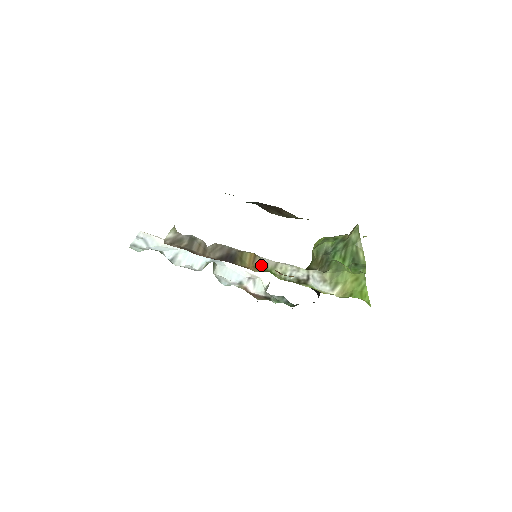
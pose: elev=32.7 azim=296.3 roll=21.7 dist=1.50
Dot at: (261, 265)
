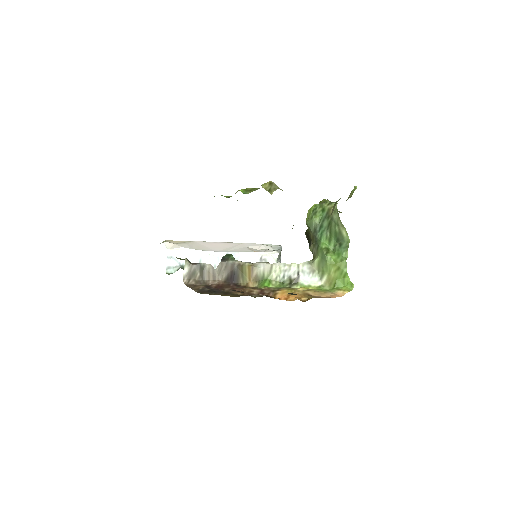
Dot at: (259, 275)
